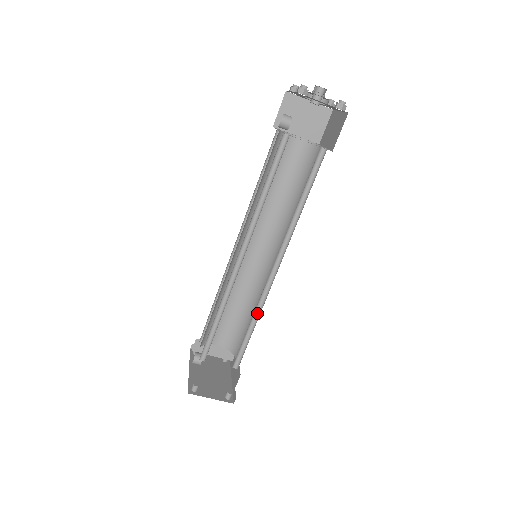
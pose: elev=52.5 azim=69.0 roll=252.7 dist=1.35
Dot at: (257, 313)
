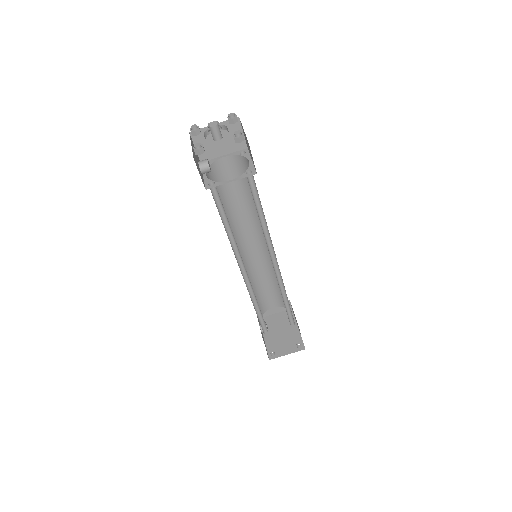
Dot at: (283, 290)
